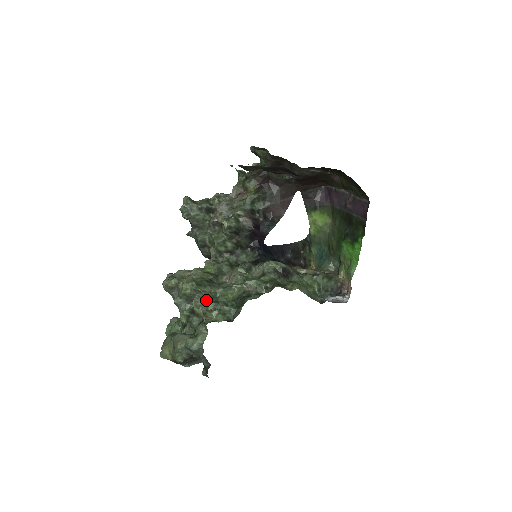
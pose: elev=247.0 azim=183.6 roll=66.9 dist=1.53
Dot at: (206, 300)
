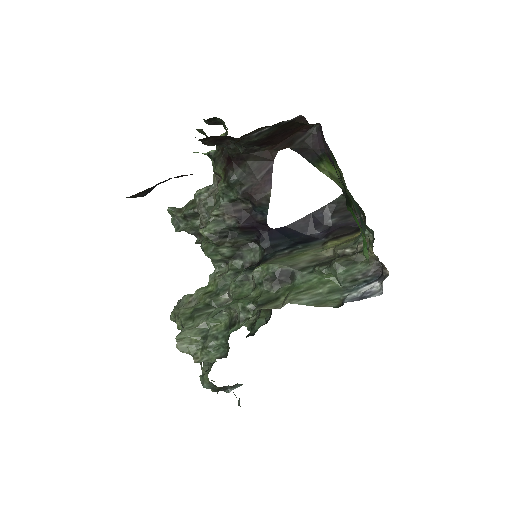
Dot at: (192, 339)
